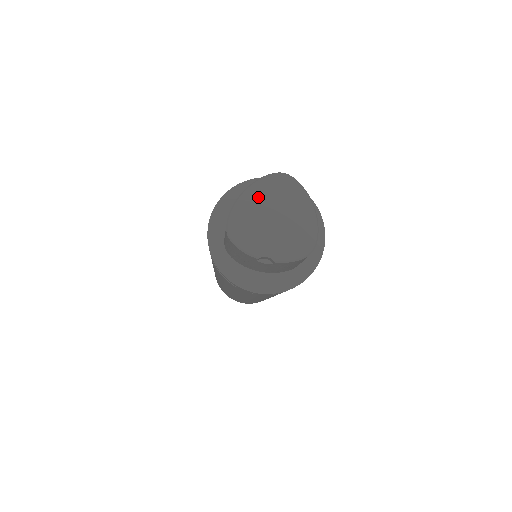
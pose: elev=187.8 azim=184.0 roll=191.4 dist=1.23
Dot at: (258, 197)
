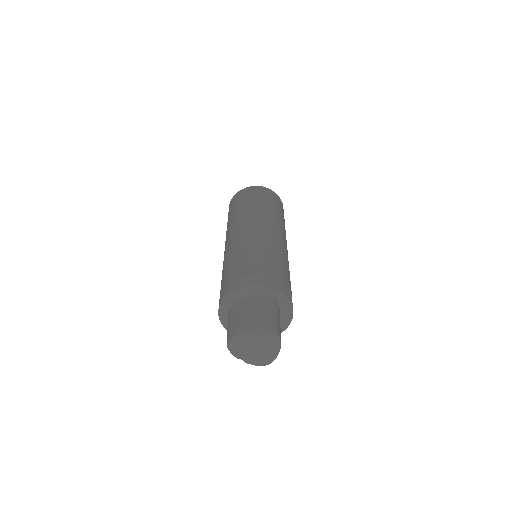
Dot at: (252, 337)
